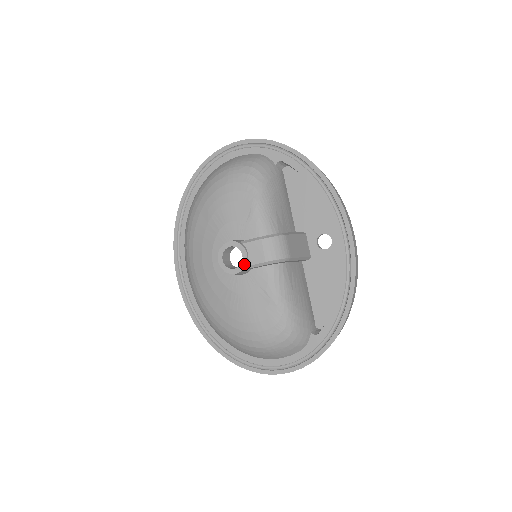
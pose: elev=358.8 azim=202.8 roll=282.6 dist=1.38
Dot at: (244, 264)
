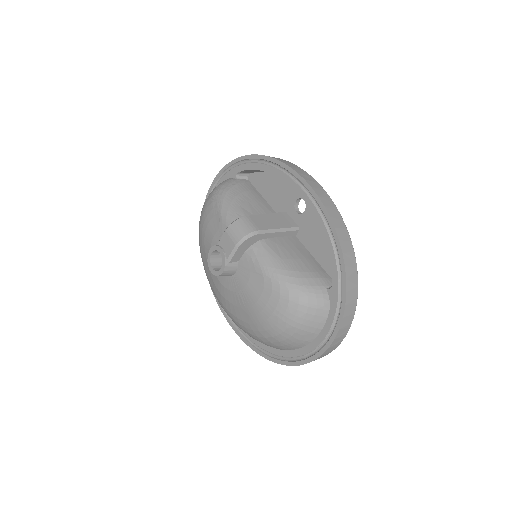
Dot at: (224, 259)
